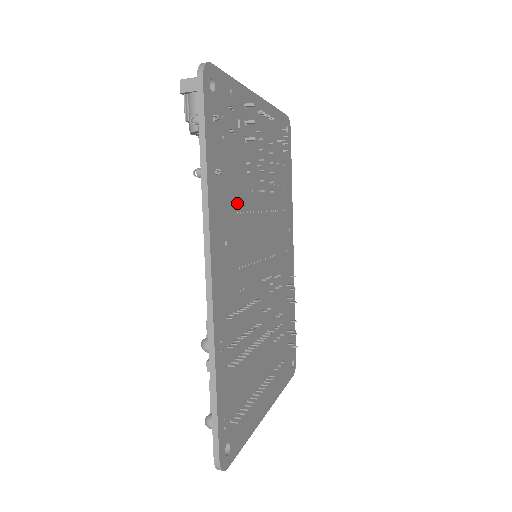
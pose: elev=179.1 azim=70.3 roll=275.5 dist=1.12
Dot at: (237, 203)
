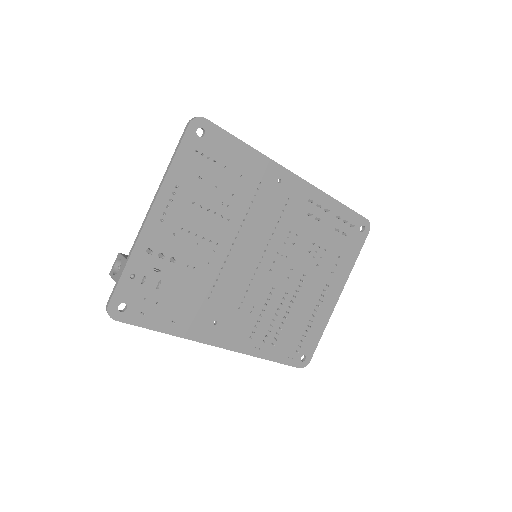
Dot at: (203, 295)
